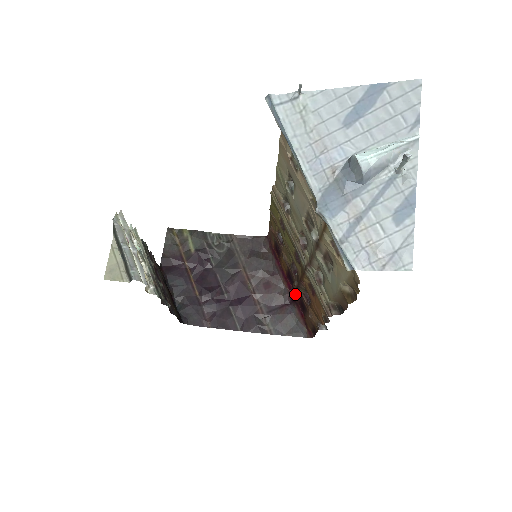
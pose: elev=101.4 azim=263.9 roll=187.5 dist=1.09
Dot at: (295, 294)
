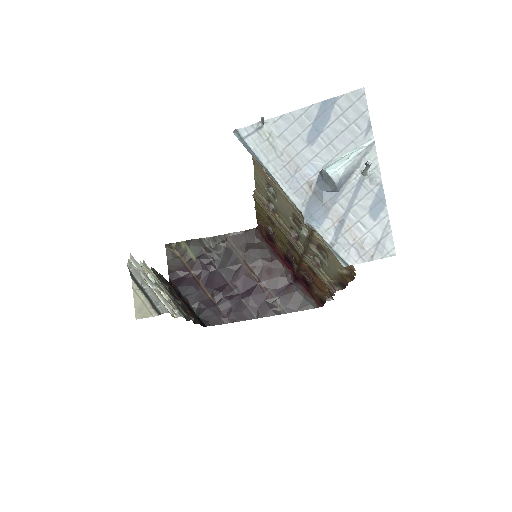
Dot at: (297, 274)
